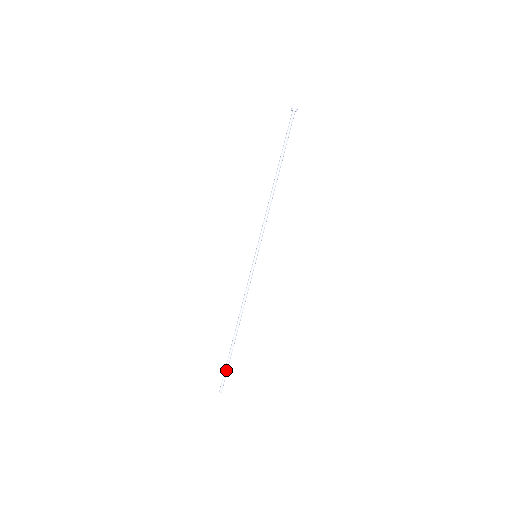
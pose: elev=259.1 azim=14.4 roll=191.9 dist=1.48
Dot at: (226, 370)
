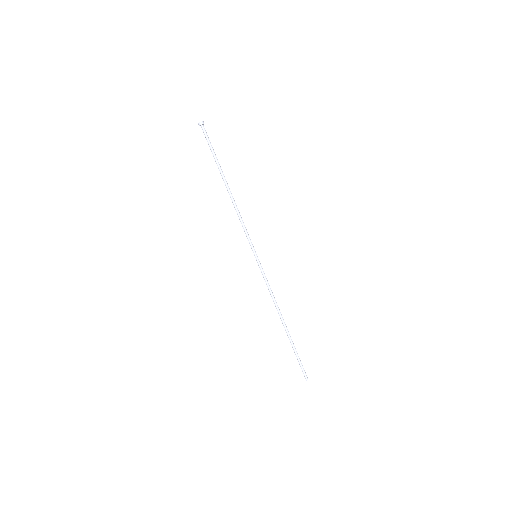
Dot at: (299, 359)
